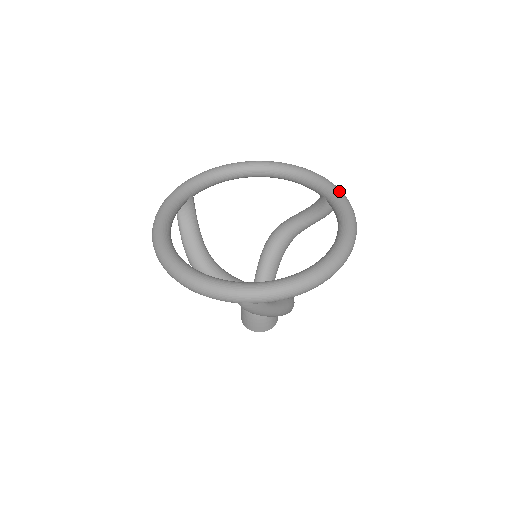
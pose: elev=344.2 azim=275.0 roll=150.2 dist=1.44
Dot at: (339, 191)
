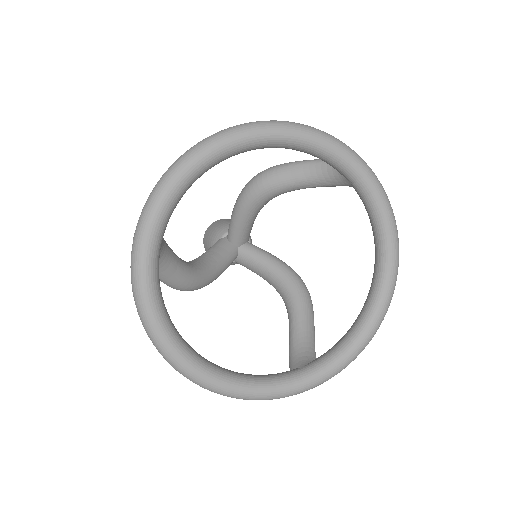
Dot at: (374, 179)
